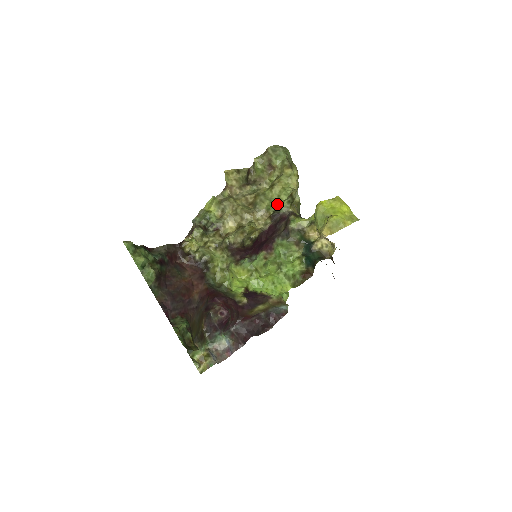
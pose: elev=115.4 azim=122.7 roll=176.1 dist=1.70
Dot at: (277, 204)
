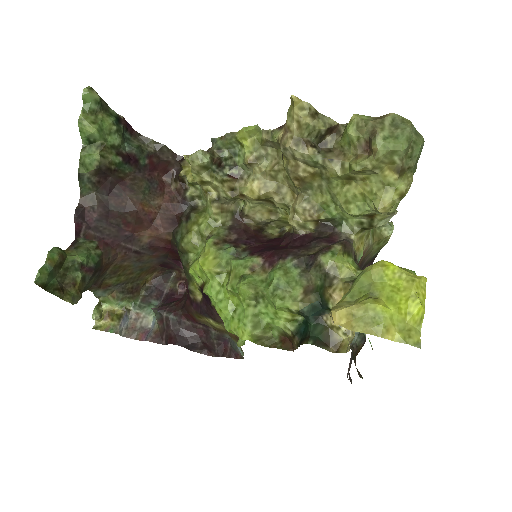
Dot at: (340, 212)
